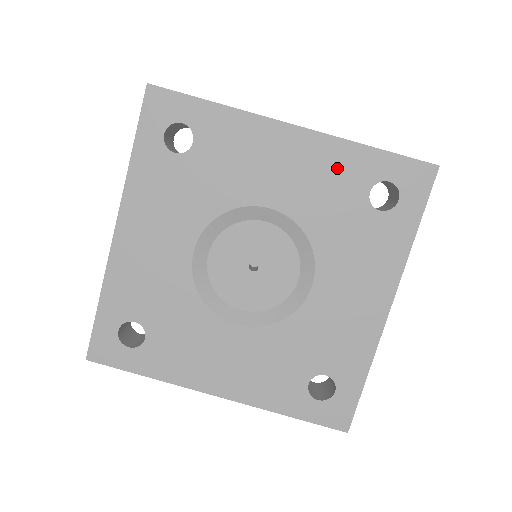
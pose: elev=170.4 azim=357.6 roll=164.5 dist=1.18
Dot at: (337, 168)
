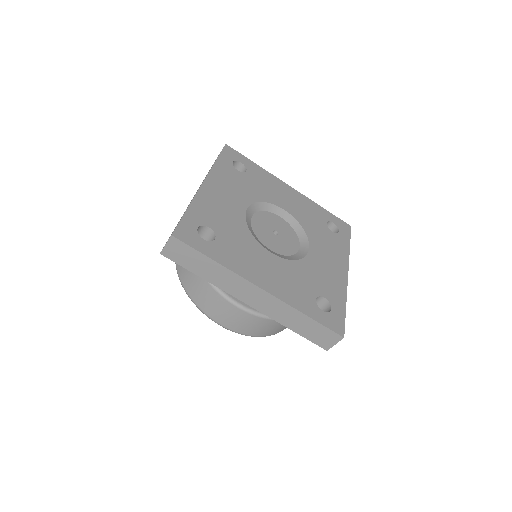
Dot at: (311, 209)
